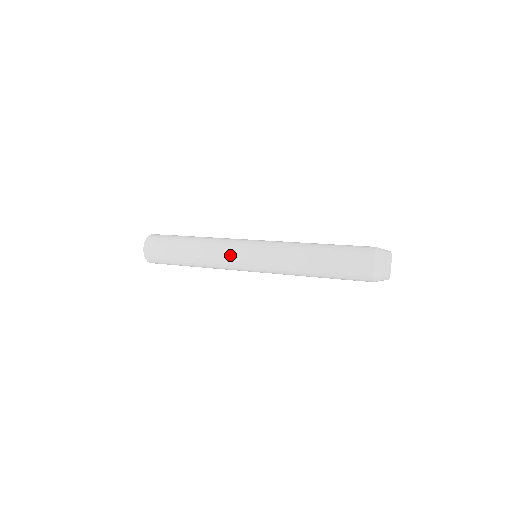
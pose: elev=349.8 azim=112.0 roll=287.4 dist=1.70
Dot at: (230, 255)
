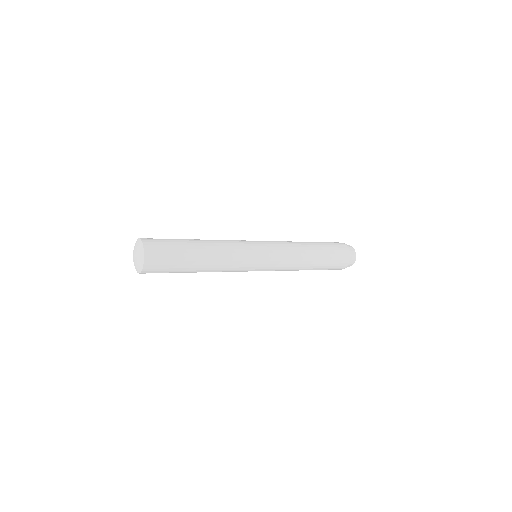
Dot at: (245, 248)
